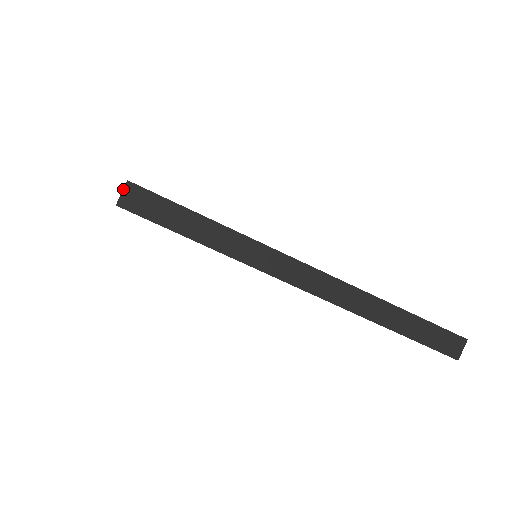
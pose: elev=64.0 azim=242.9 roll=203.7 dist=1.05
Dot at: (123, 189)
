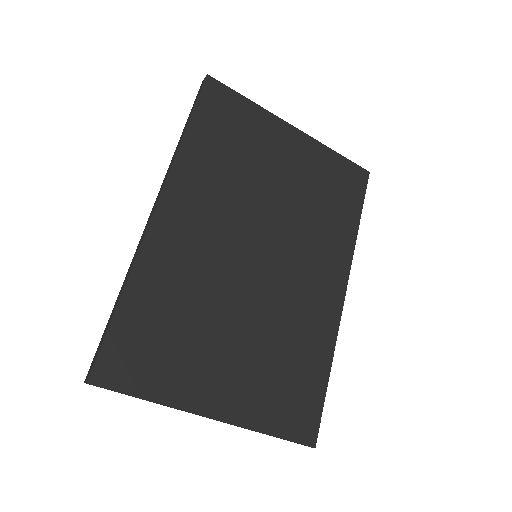
Dot at: occluded
